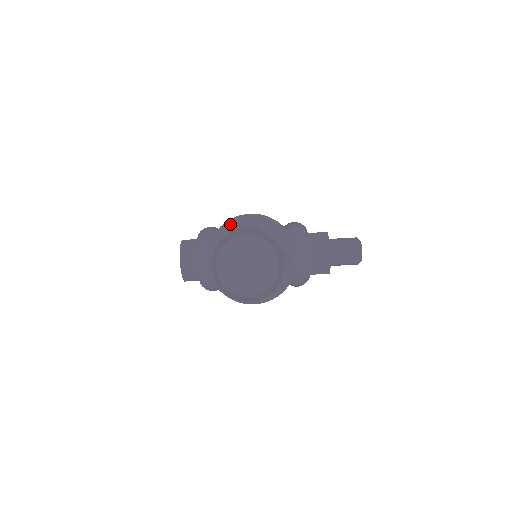
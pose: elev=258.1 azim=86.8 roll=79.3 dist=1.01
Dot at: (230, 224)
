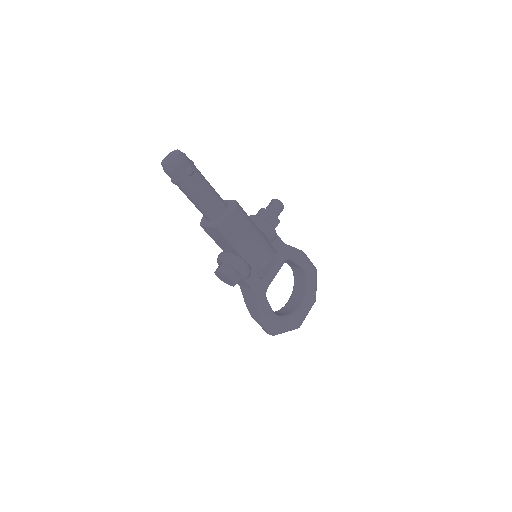
Dot at: (202, 220)
